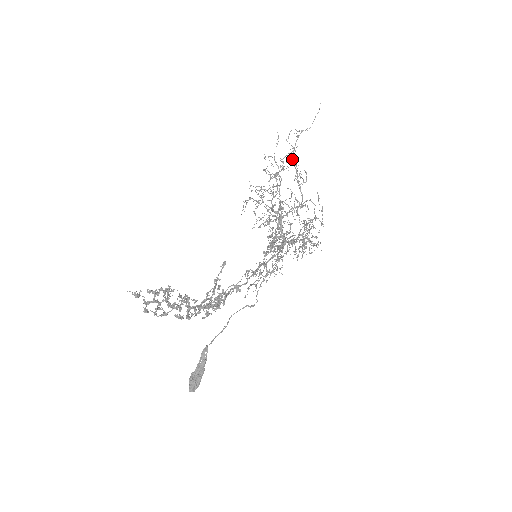
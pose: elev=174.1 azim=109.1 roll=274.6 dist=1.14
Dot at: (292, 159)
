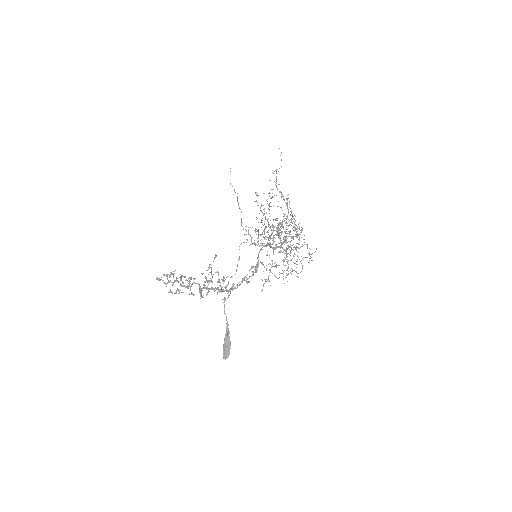
Dot at: occluded
